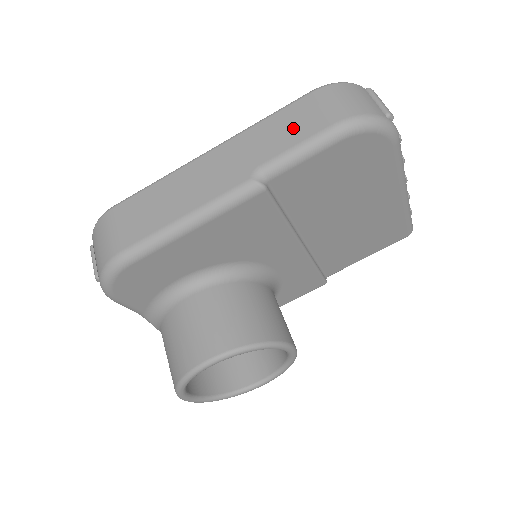
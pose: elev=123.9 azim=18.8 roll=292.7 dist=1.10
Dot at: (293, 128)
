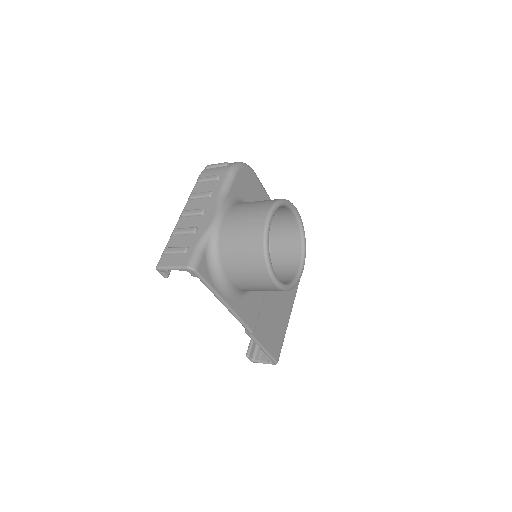
Dot at: occluded
